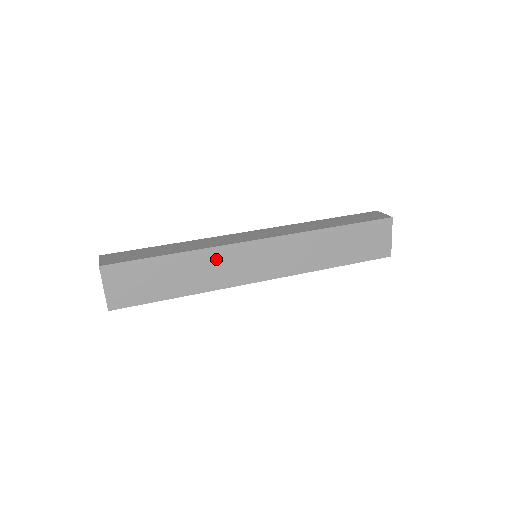
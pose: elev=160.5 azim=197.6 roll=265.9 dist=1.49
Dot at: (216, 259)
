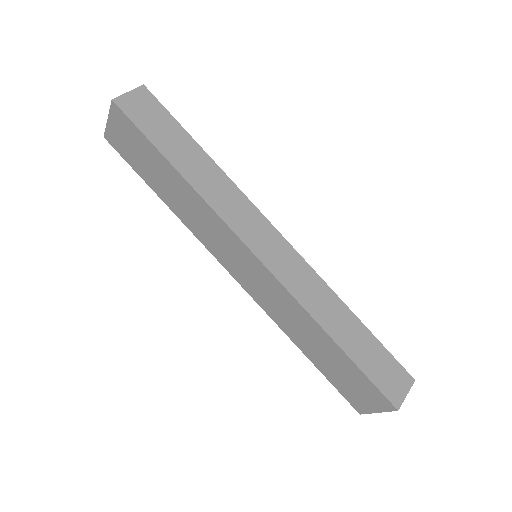
Dot at: (208, 218)
